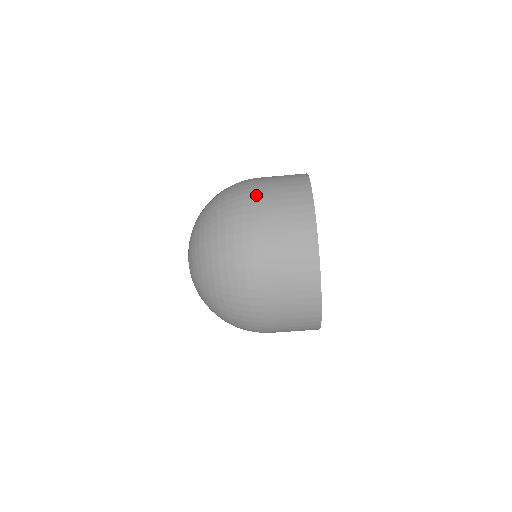
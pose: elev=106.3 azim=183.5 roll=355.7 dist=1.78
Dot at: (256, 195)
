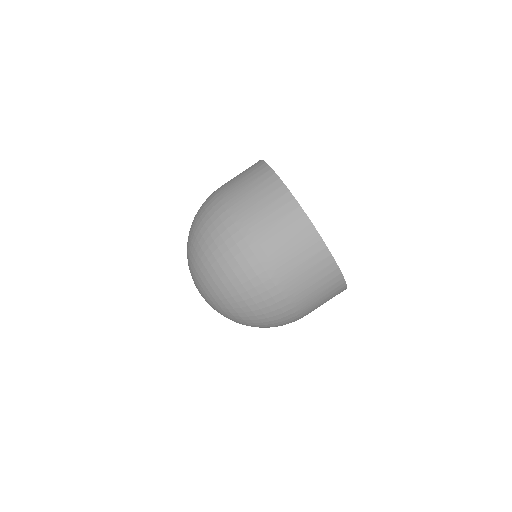
Dot at: (237, 216)
